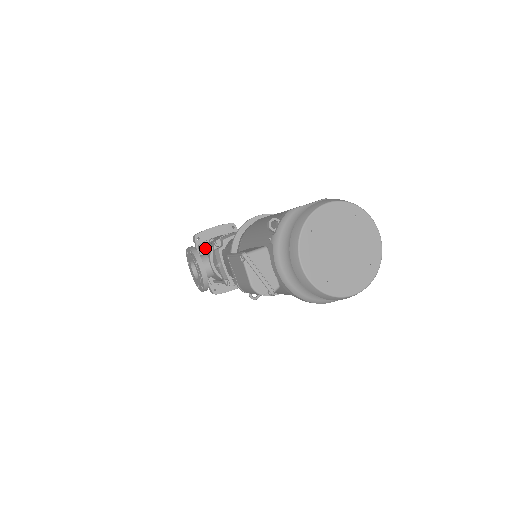
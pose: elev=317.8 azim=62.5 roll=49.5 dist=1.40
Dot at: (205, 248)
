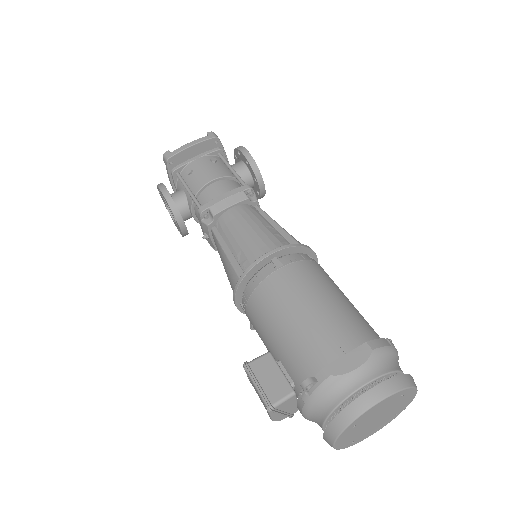
Dot at: occluded
